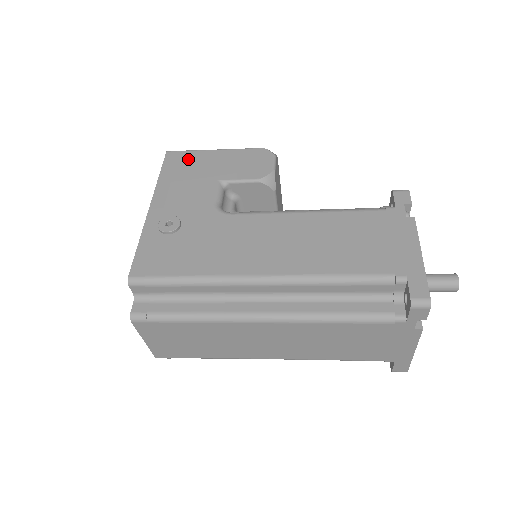
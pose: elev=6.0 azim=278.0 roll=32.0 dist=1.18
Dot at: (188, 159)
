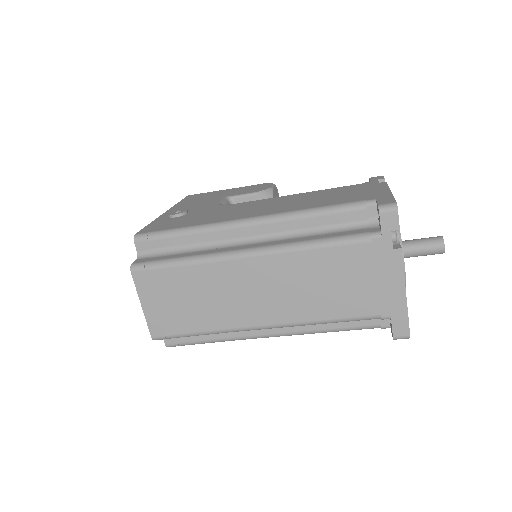
Dot at: (204, 195)
